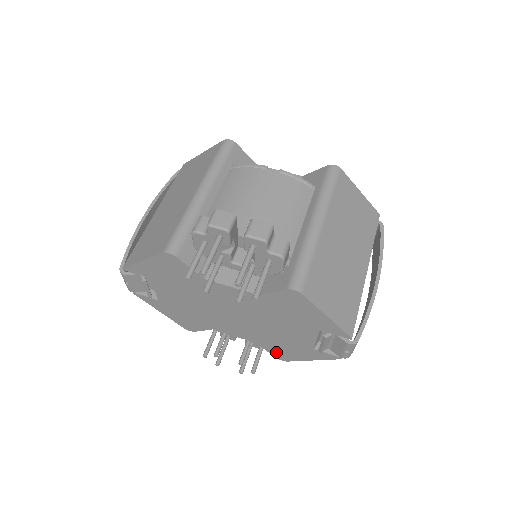
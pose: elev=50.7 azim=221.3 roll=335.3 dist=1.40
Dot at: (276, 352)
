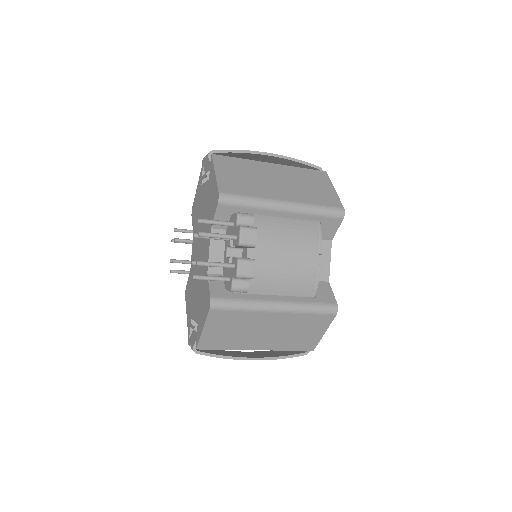
Dot at: (188, 287)
